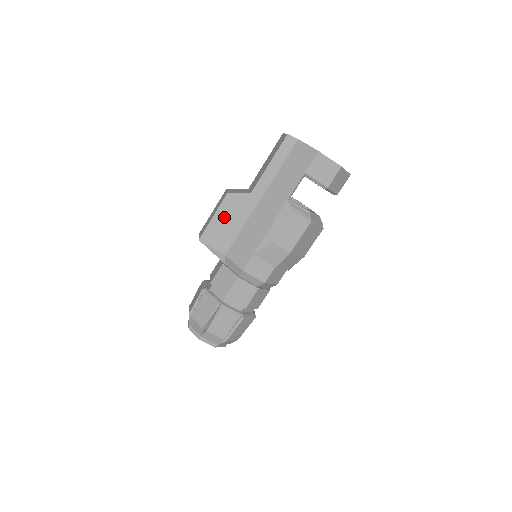
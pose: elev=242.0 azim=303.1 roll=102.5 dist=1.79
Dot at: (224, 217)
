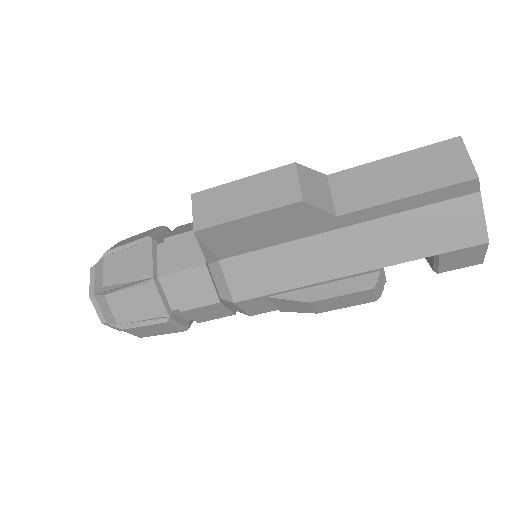
Dot at: (264, 224)
